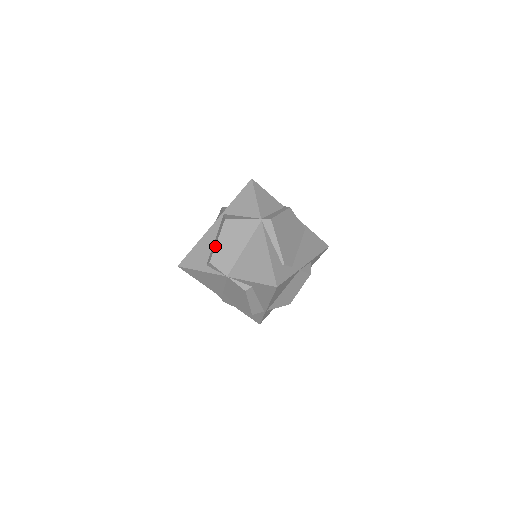
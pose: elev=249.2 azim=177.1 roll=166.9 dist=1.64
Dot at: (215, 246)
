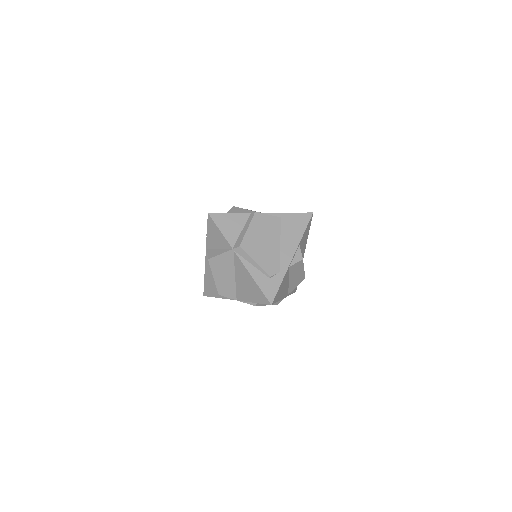
Dot at: occluded
